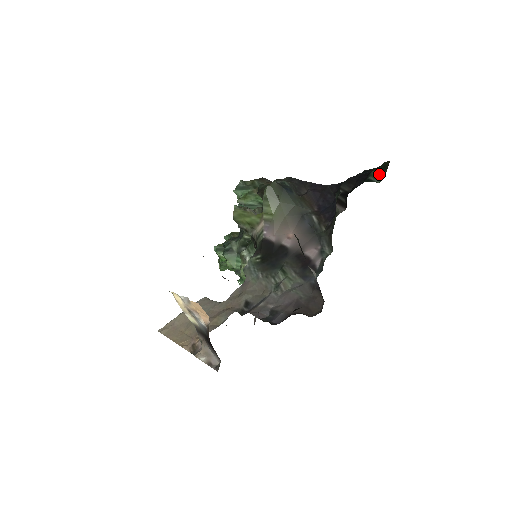
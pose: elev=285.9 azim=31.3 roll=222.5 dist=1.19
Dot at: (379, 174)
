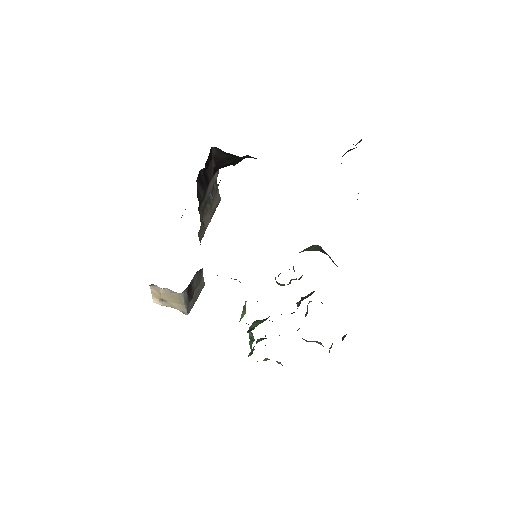
Dot at: occluded
